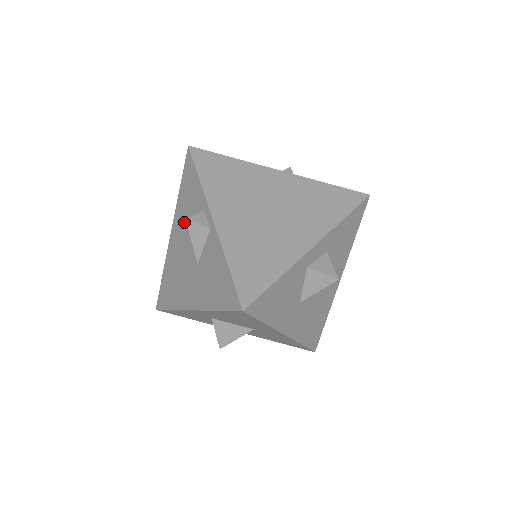
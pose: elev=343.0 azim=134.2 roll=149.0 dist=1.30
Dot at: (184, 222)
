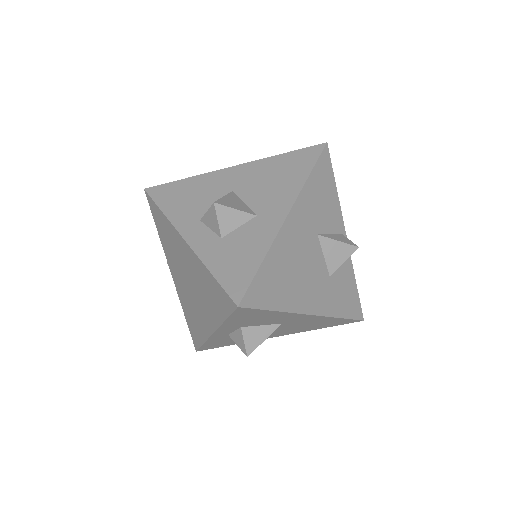
Dot at: occluded
